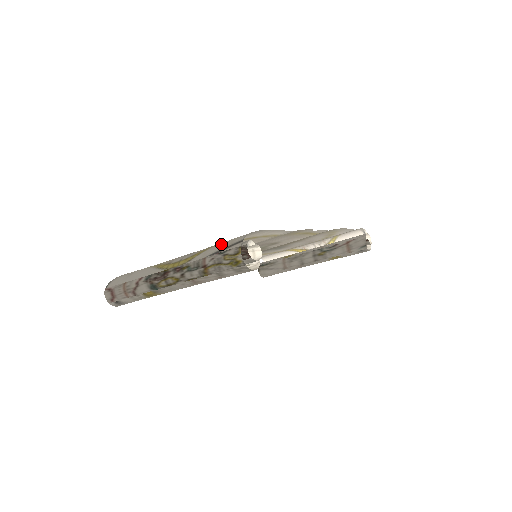
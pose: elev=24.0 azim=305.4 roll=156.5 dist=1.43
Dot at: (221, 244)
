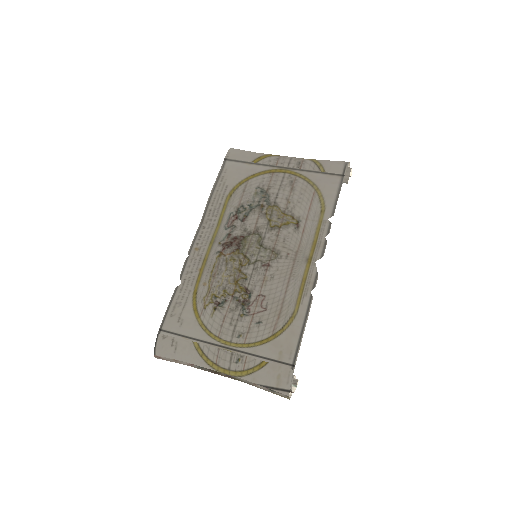
Dot at: (267, 376)
